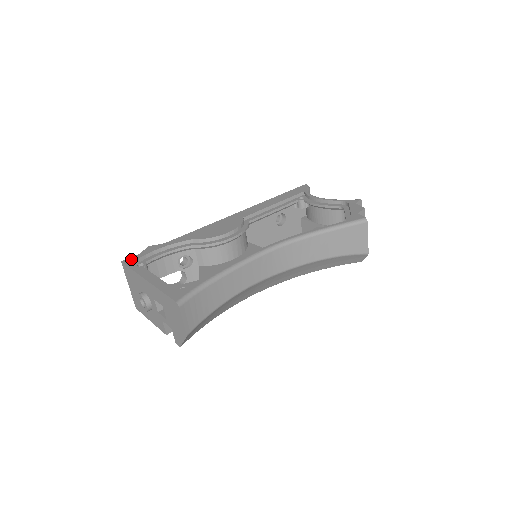
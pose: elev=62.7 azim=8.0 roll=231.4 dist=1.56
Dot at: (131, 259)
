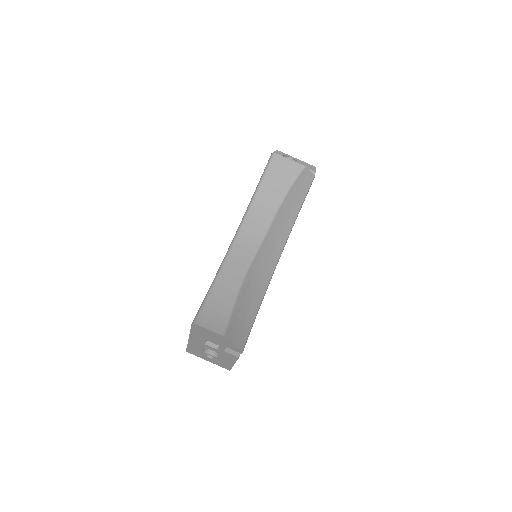
Dot at: occluded
